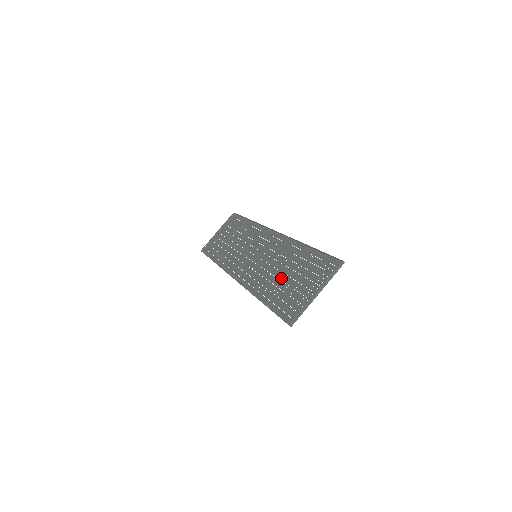
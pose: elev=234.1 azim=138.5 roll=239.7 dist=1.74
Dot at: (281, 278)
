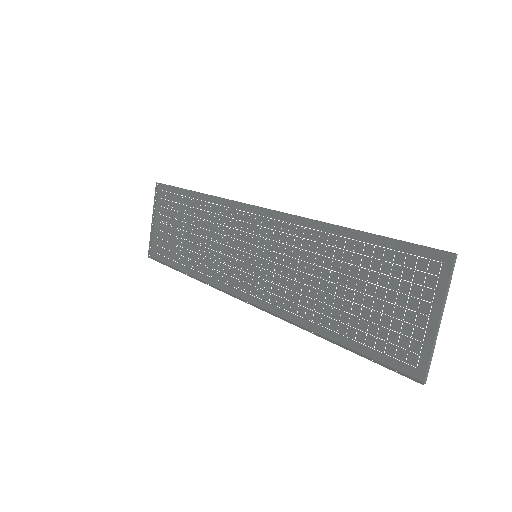
Dot at: (338, 294)
